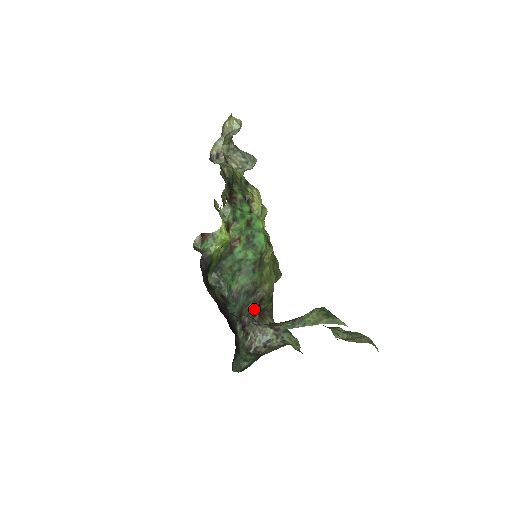
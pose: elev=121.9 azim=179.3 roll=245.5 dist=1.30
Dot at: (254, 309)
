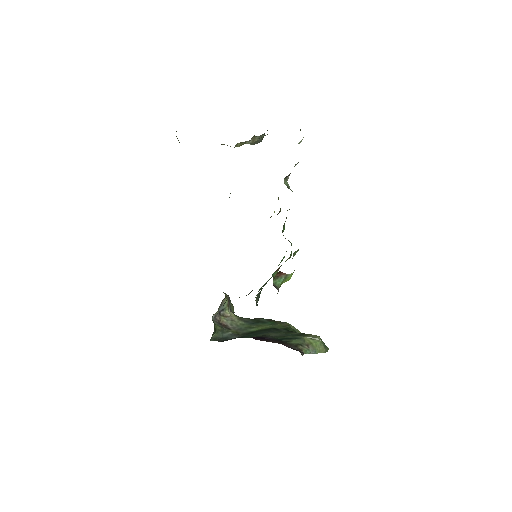
Dot at: (239, 297)
